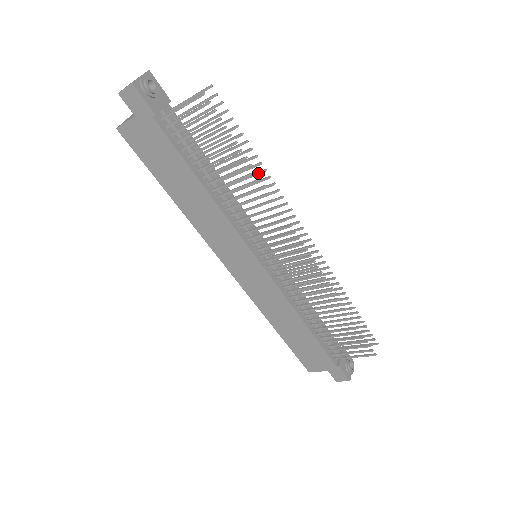
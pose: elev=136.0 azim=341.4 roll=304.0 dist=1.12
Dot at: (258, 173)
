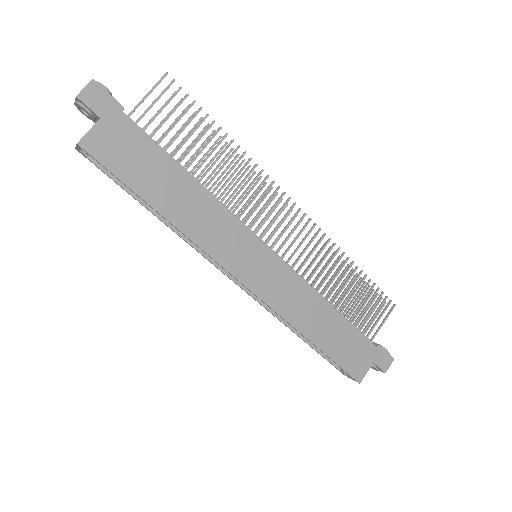
Dot at: (227, 155)
